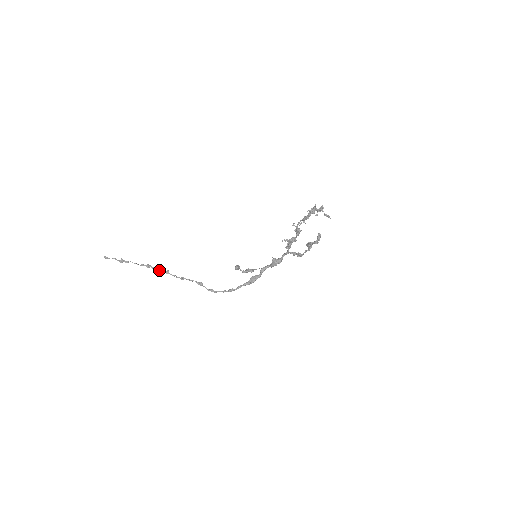
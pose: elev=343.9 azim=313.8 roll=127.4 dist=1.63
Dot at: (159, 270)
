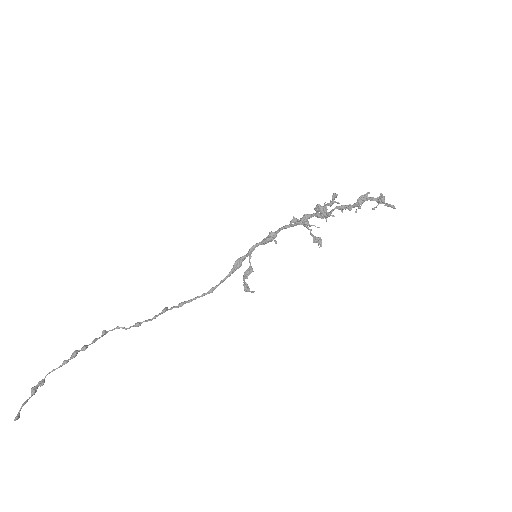
Dot at: occluded
